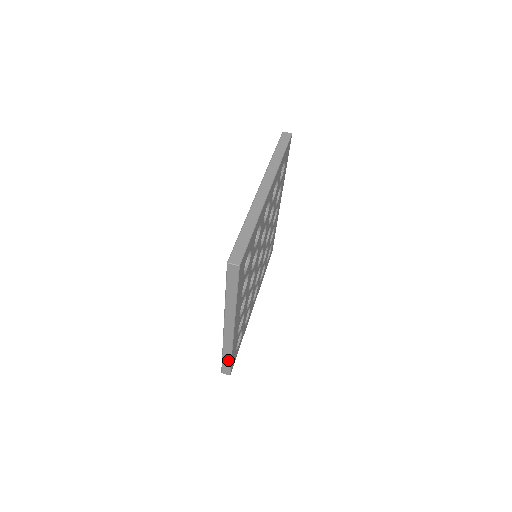
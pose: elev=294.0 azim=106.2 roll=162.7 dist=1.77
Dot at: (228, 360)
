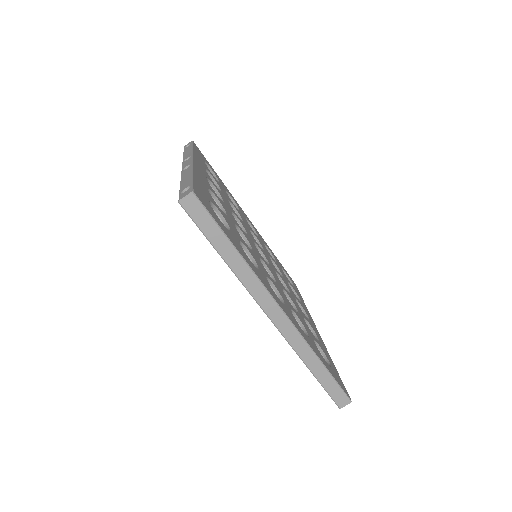
Dot at: occluded
